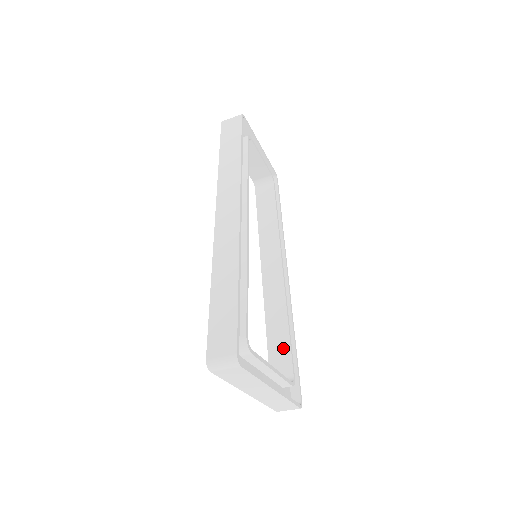
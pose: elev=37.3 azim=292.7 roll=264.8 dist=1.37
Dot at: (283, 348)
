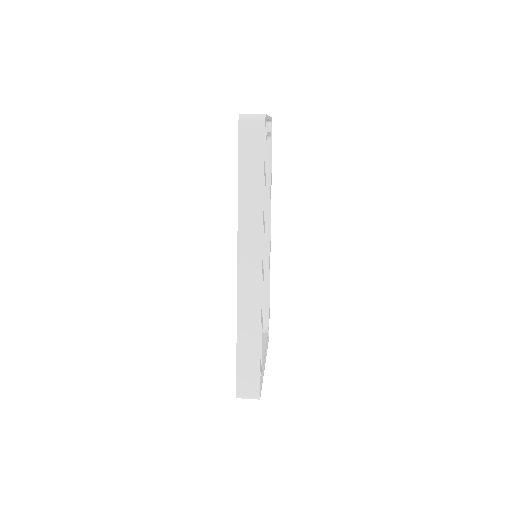
Dot at: (263, 305)
